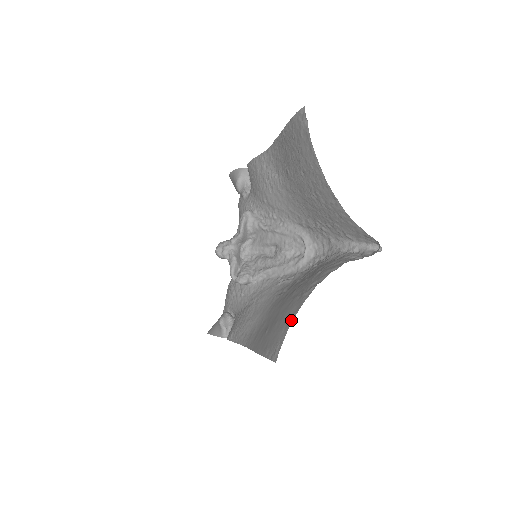
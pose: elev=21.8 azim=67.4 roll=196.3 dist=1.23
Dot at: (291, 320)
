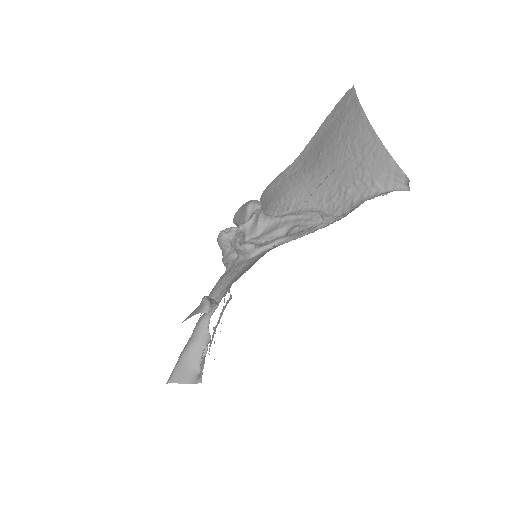
Dot at: occluded
